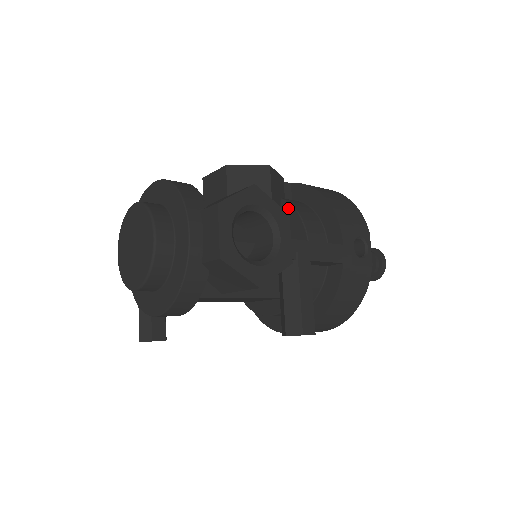
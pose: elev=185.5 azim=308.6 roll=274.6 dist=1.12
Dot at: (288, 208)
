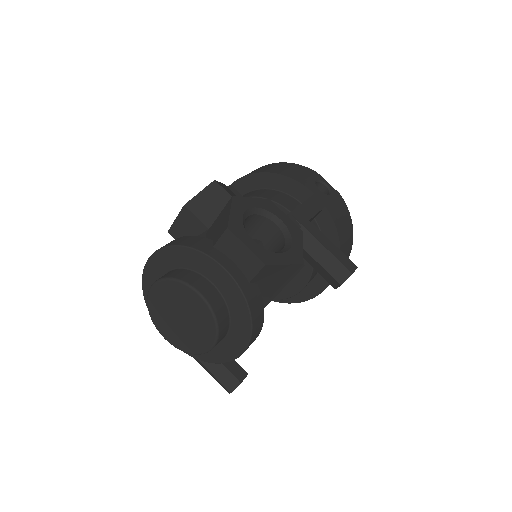
Dot at: occluded
